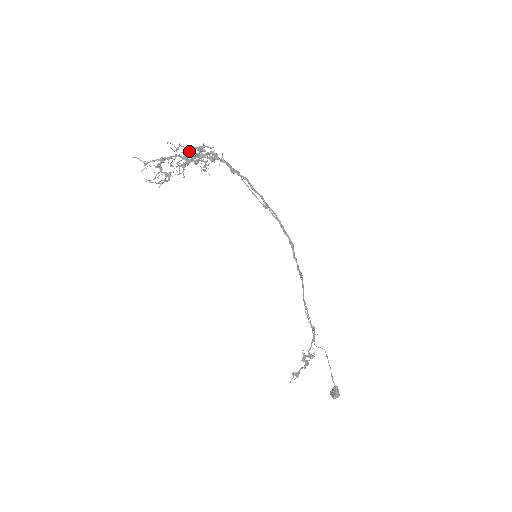
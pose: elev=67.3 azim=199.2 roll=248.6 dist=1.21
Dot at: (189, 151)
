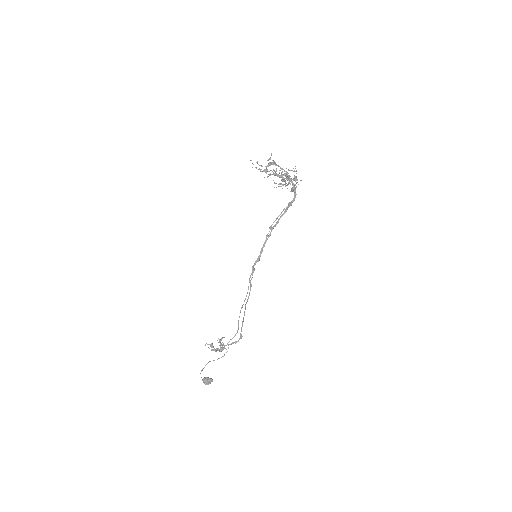
Dot at: occluded
